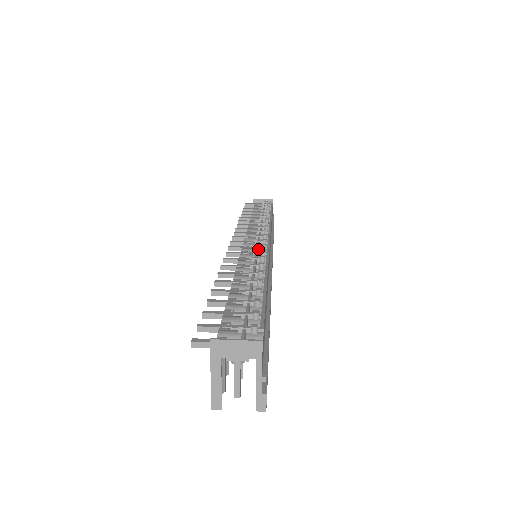
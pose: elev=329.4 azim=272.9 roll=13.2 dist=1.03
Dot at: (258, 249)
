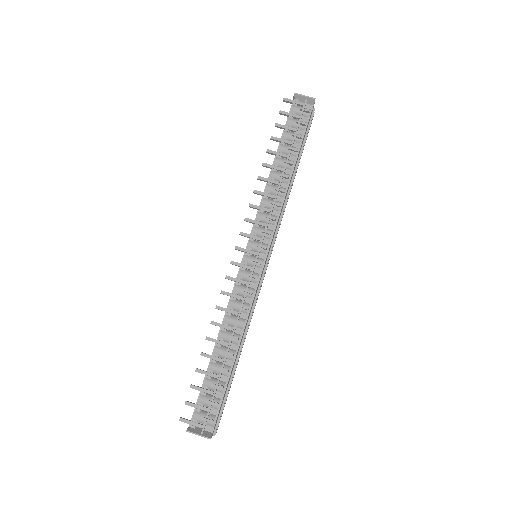
Dot at: (250, 281)
